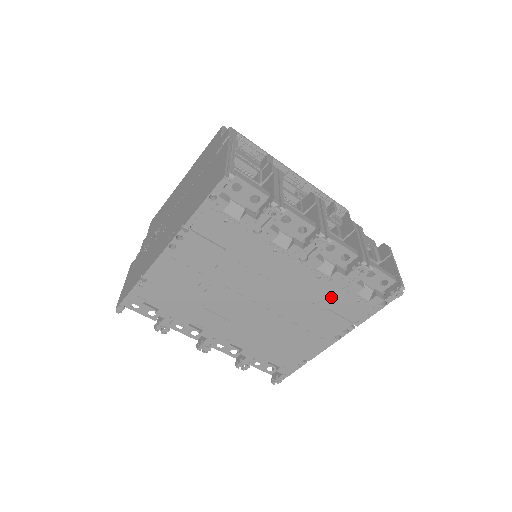
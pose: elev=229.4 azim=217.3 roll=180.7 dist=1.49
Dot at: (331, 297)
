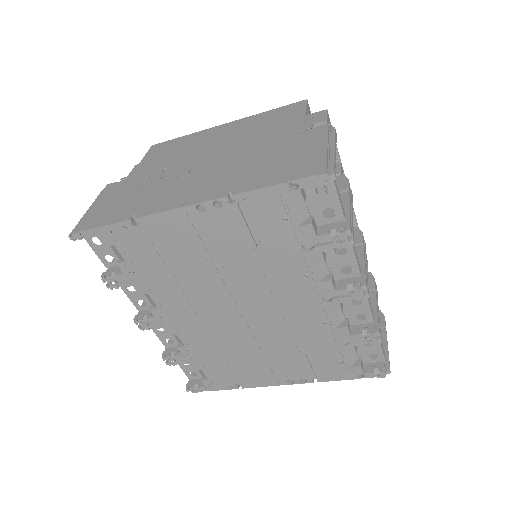
Dot at: (319, 346)
